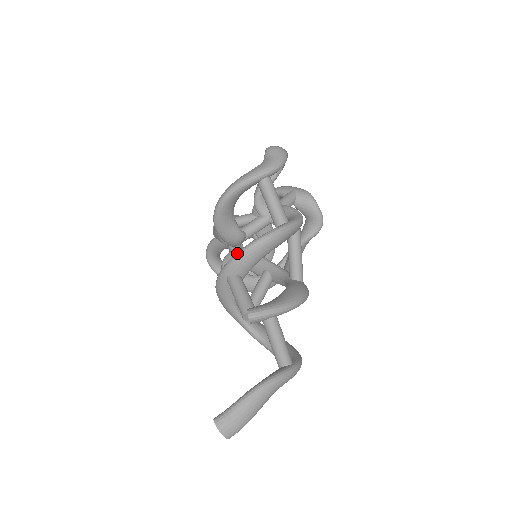
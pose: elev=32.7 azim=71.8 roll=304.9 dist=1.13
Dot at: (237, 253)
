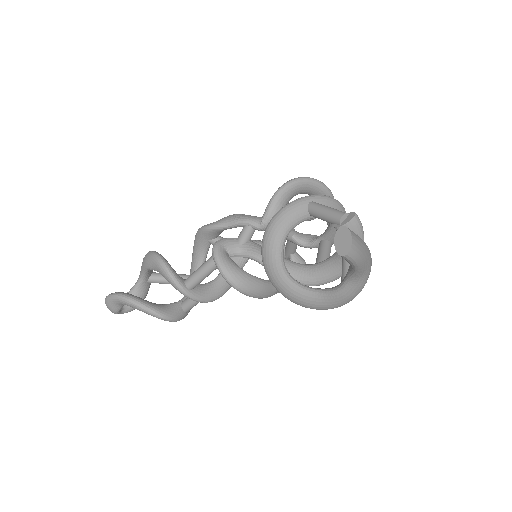
Dot at: occluded
